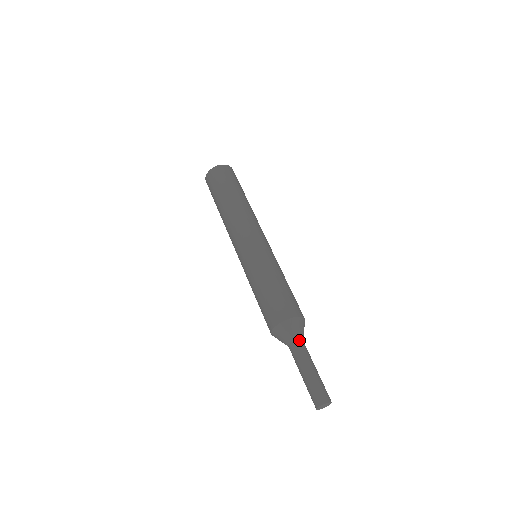
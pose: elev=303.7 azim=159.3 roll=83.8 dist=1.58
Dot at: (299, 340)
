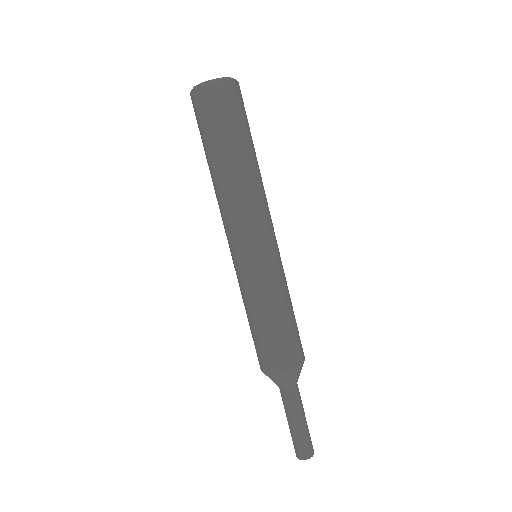
Dot at: (289, 389)
